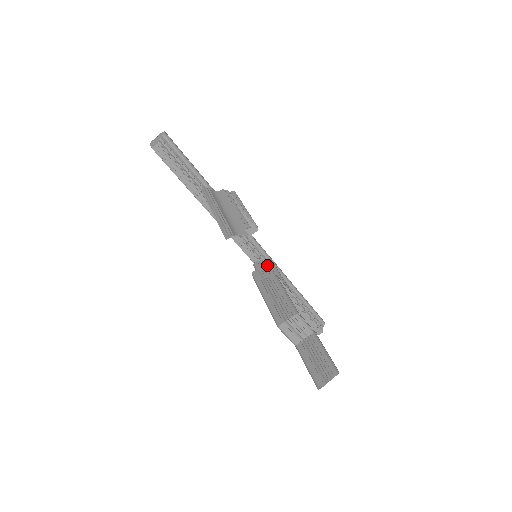
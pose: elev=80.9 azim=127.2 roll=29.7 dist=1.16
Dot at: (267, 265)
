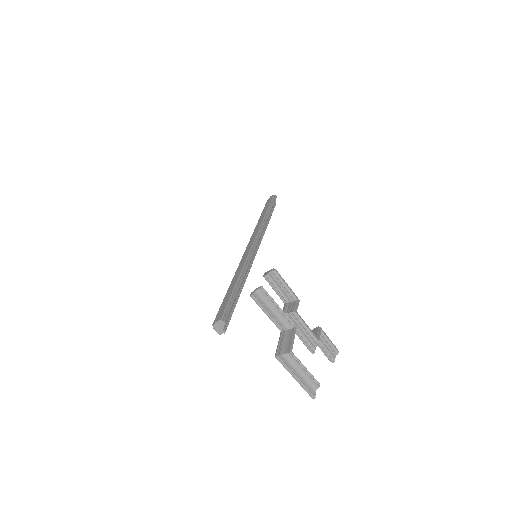
Dot at: (274, 277)
